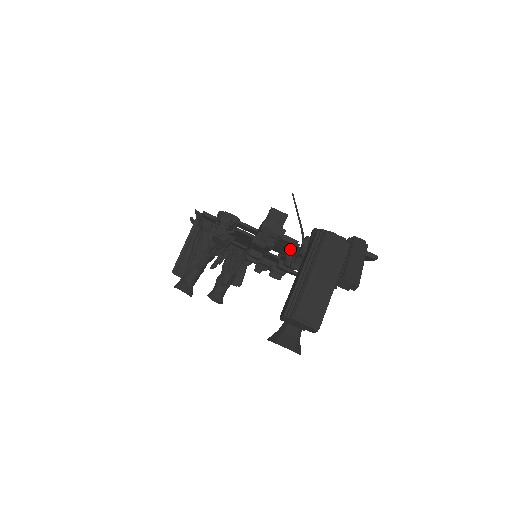
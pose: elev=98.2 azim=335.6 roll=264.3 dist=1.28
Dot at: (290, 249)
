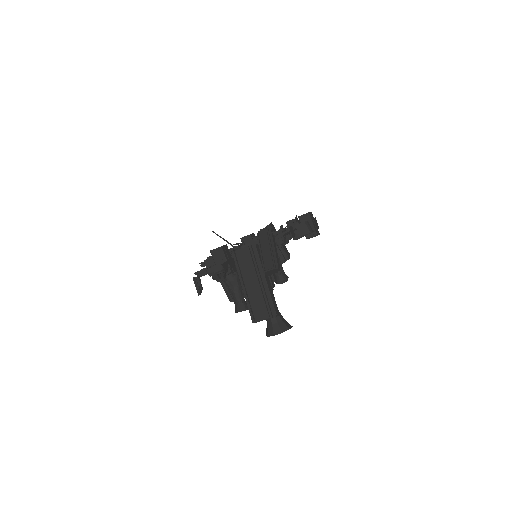
Dot at: occluded
